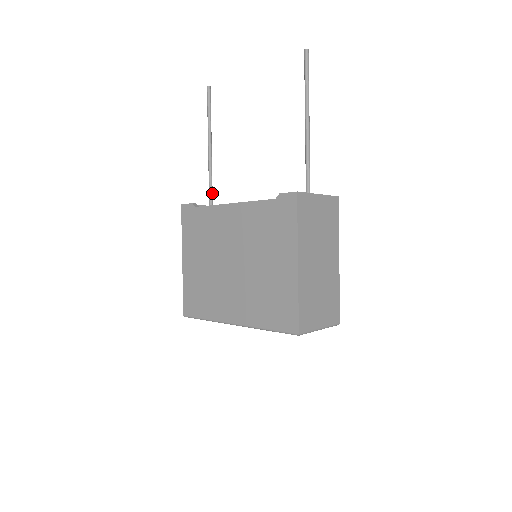
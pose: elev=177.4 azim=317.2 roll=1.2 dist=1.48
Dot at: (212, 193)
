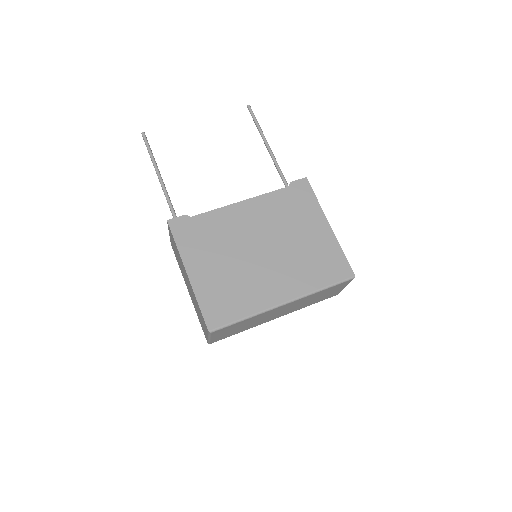
Dot at: occluded
